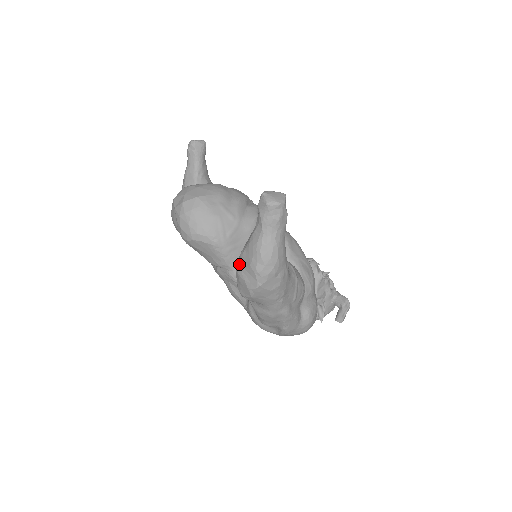
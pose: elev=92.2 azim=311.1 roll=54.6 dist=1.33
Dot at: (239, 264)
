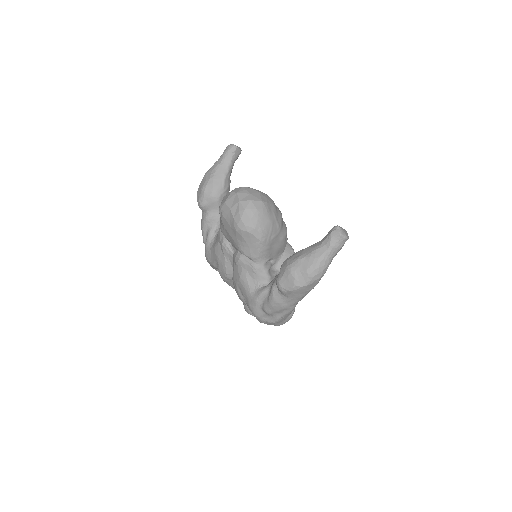
Dot at: (294, 265)
